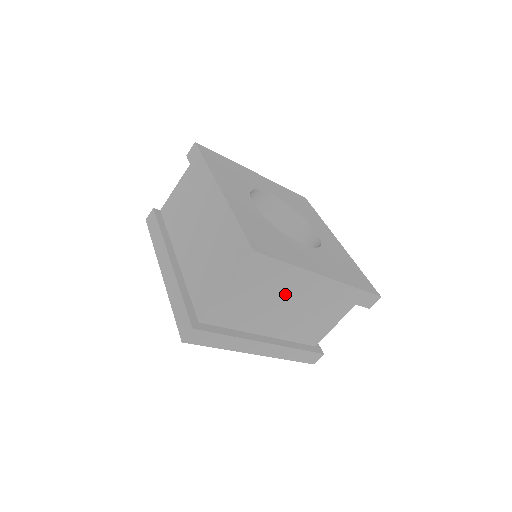
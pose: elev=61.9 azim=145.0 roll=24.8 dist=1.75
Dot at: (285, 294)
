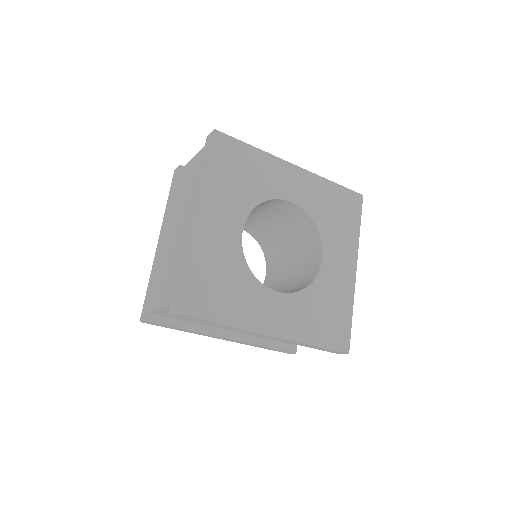
Dot at: occluded
